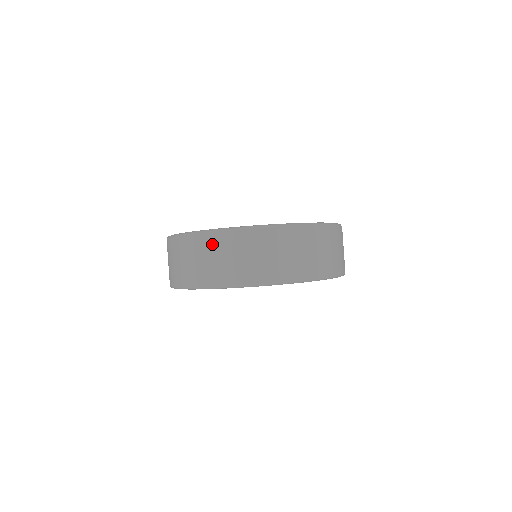
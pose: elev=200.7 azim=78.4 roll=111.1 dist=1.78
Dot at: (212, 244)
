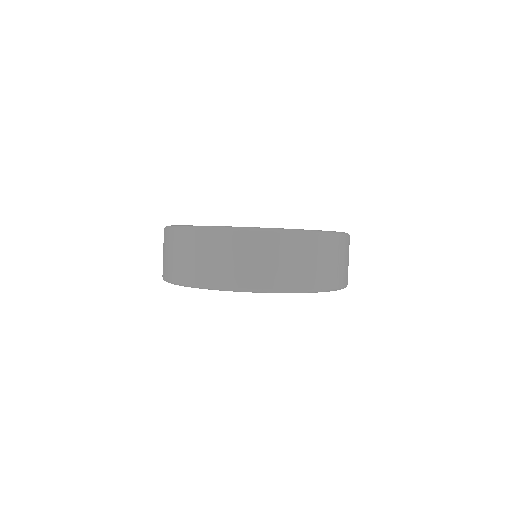
Dot at: (193, 241)
